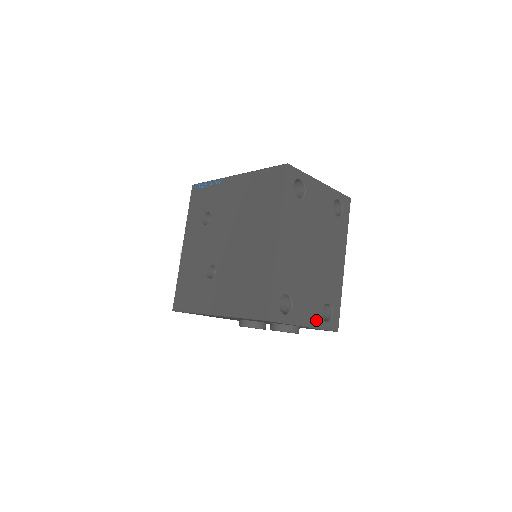
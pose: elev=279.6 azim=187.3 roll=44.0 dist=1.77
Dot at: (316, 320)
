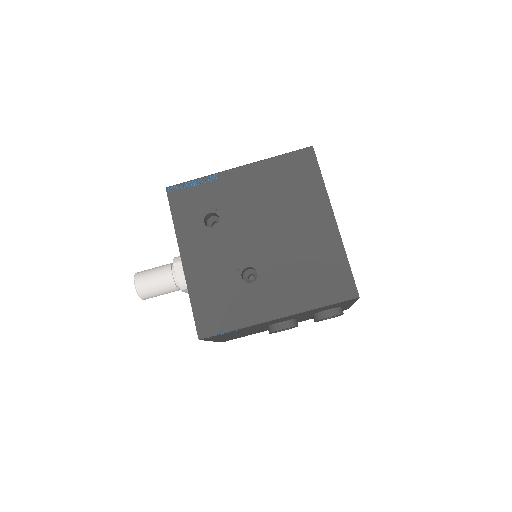
Dot at: occluded
